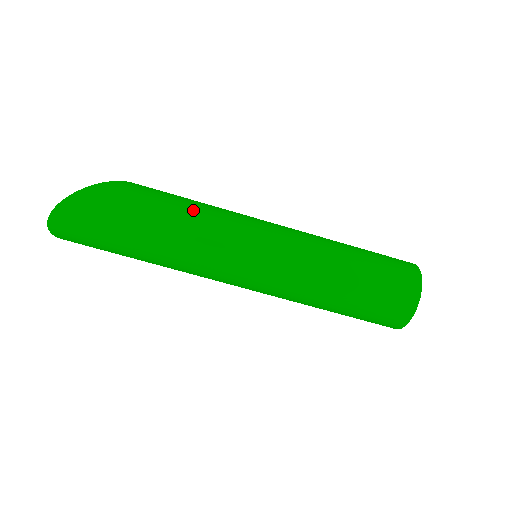
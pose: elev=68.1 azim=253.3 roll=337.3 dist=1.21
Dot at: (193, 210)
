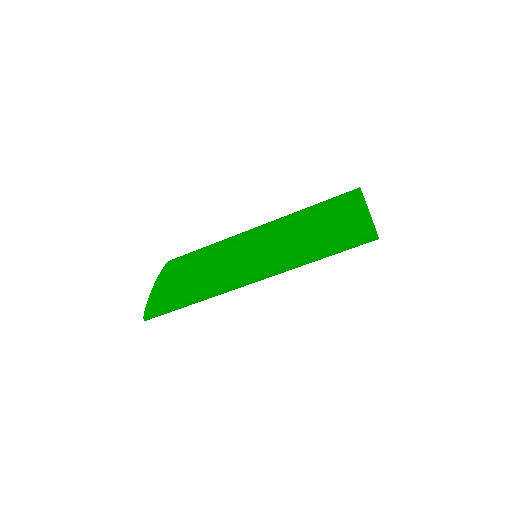
Dot at: (203, 280)
